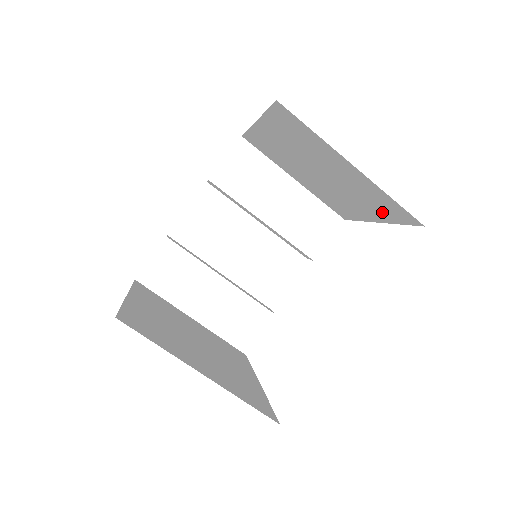
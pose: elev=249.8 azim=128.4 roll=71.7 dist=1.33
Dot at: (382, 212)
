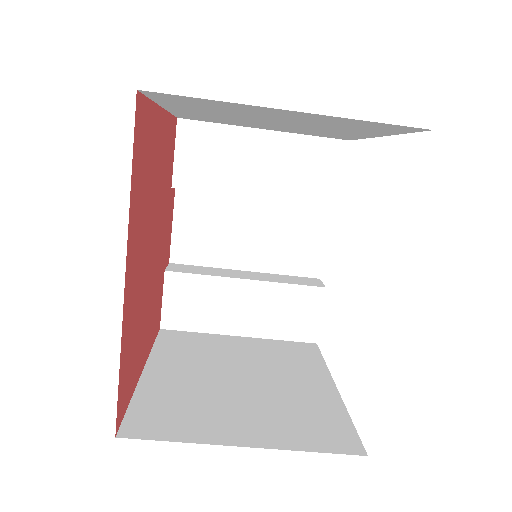
Dot at: (373, 130)
